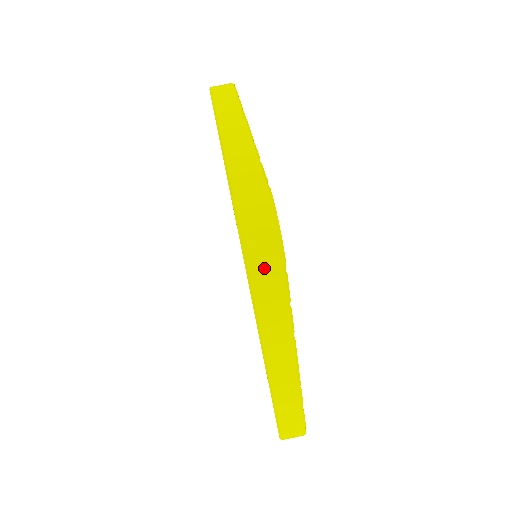
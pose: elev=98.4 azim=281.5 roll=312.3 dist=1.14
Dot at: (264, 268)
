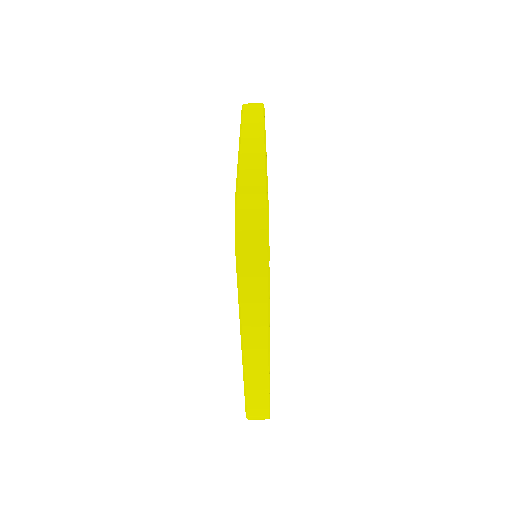
Dot at: (251, 261)
